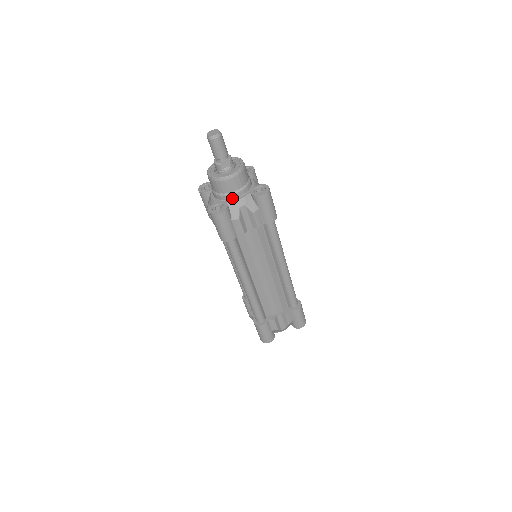
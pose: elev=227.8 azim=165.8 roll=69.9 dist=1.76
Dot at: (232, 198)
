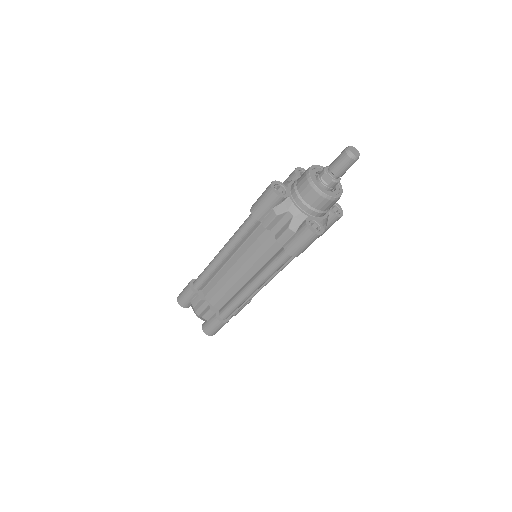
Dot at: (296, 200)
